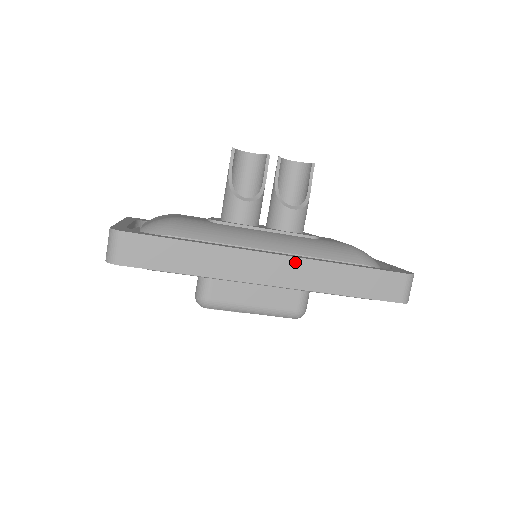
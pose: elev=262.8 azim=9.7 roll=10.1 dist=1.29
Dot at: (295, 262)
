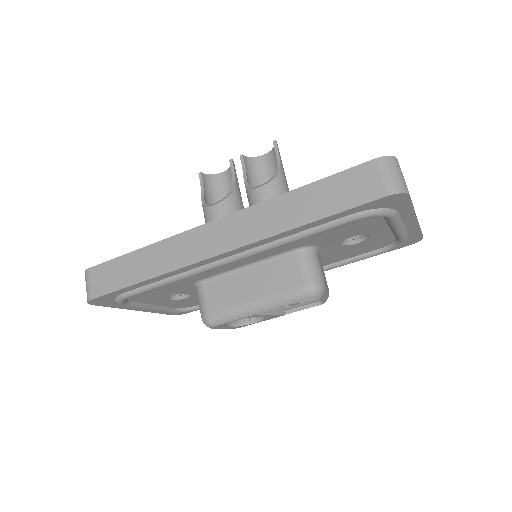
Dot at: (237, 217)
